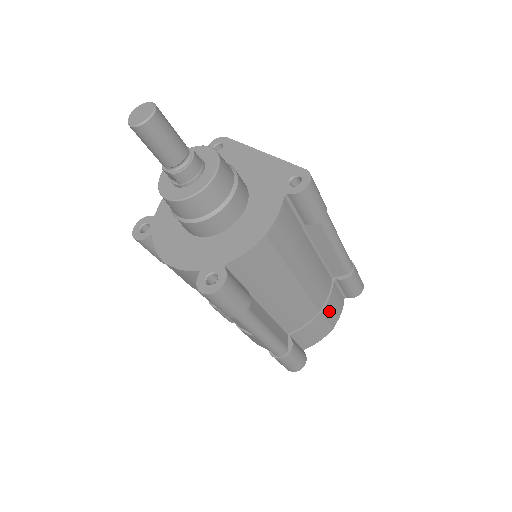
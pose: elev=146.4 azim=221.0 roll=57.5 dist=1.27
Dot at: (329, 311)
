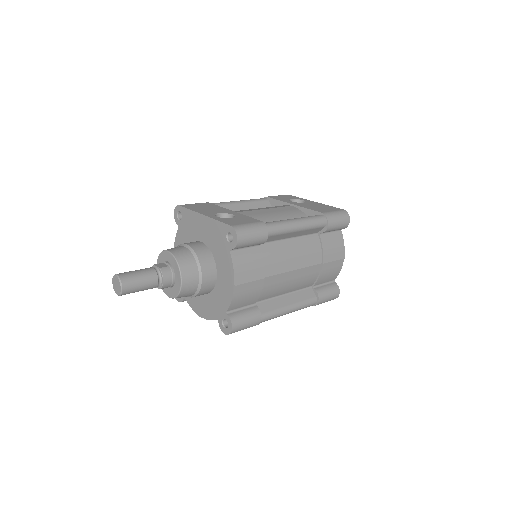
Dot at: (330, 255)
